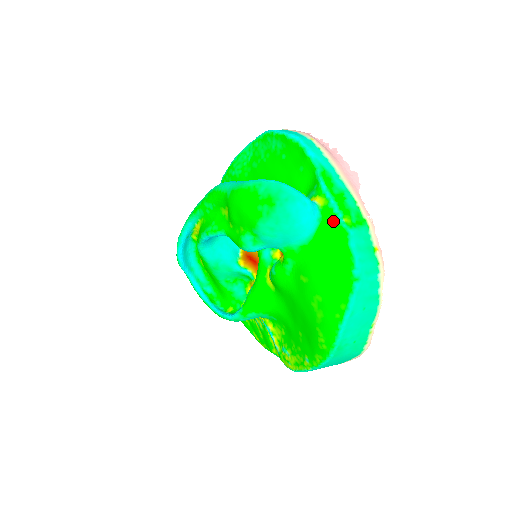
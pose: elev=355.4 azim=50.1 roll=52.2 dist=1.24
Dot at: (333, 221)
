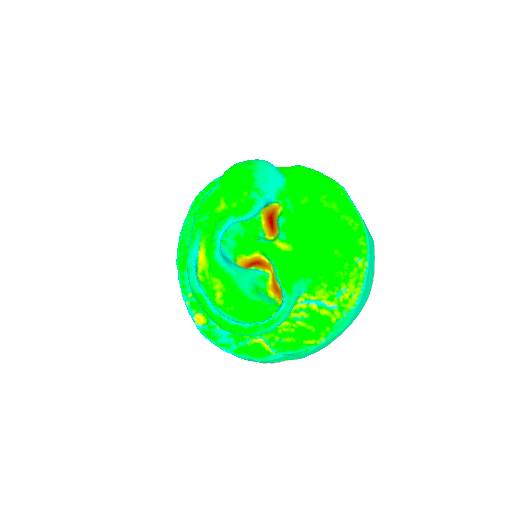
Dot at: (286, 168)
